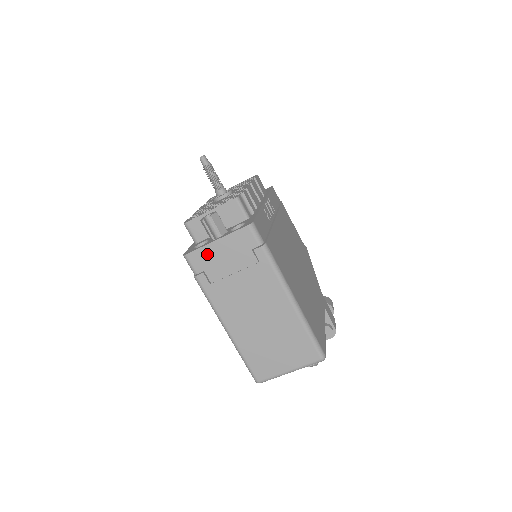
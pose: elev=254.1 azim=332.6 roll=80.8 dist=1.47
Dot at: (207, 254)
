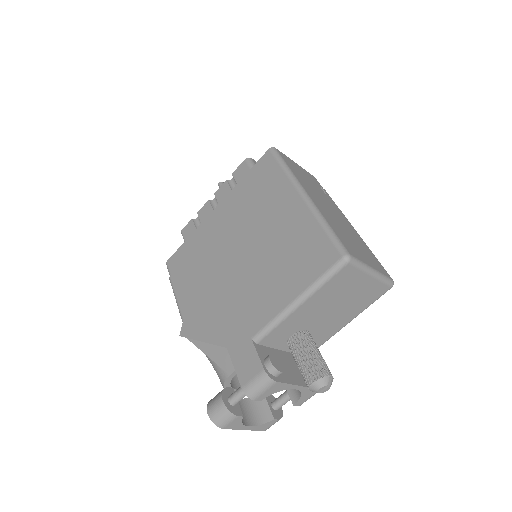
Dot at: (290, 161)
